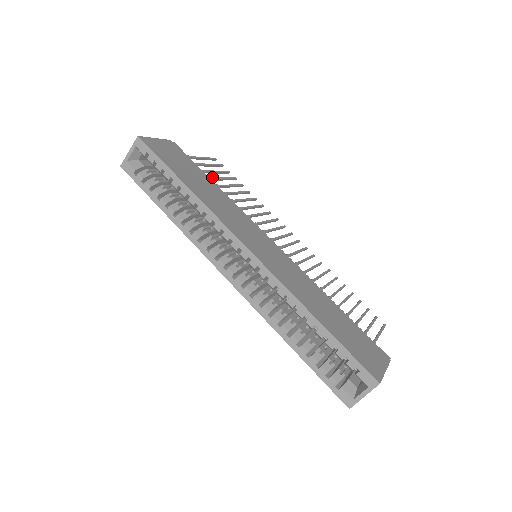
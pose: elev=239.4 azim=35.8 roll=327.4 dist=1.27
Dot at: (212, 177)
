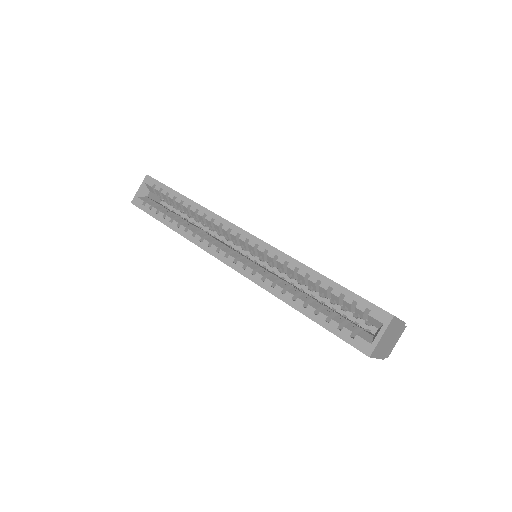
Dot at: occluded
